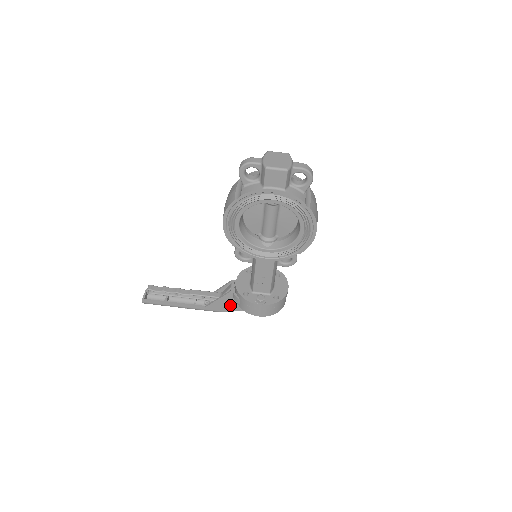
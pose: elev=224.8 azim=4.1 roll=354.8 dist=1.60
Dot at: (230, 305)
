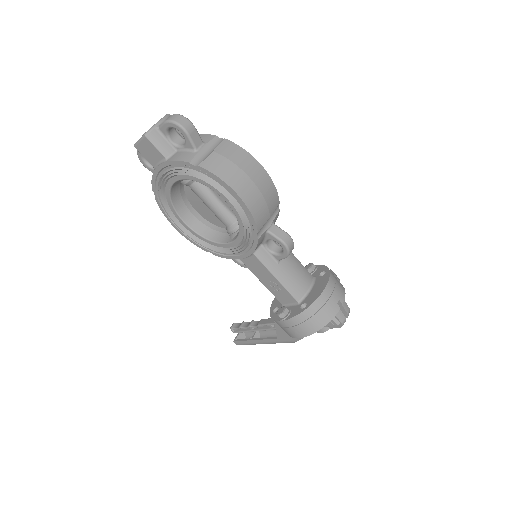
Dot at: occluded
